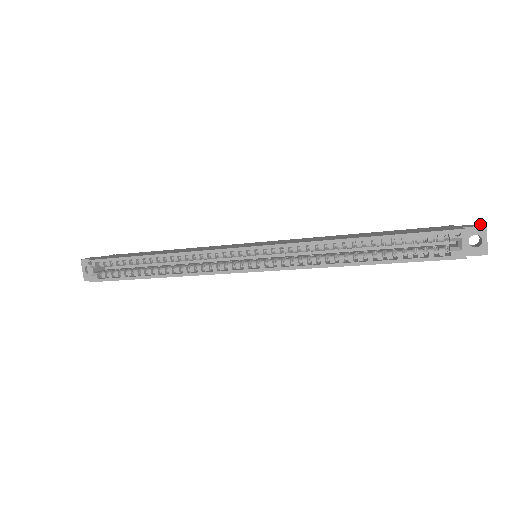
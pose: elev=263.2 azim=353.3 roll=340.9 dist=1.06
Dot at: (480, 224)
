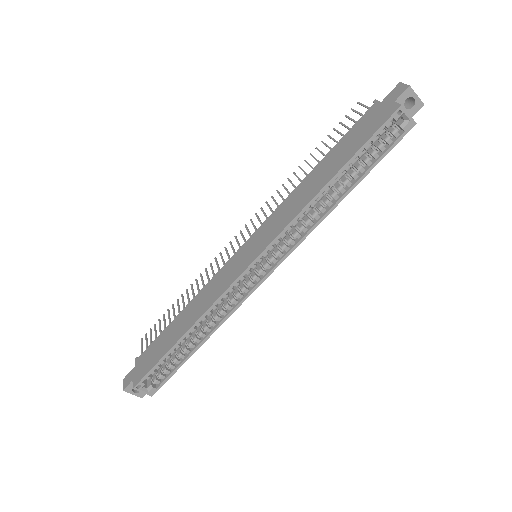
Dot at: (400, 86)
